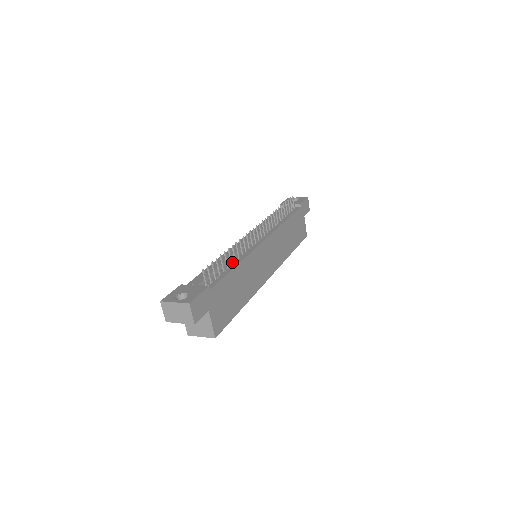
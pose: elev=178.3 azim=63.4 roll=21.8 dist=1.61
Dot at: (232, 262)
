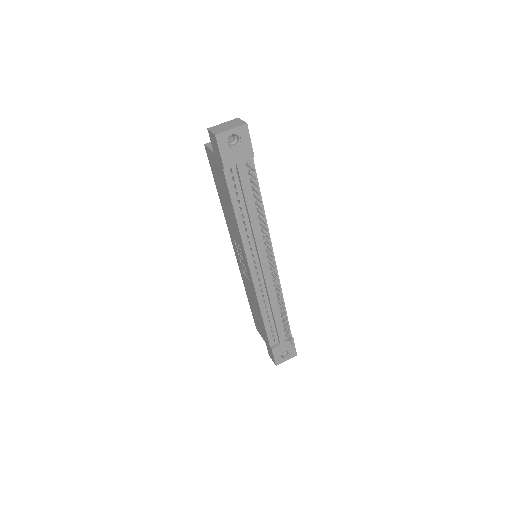
Dot at: (280, 307)
